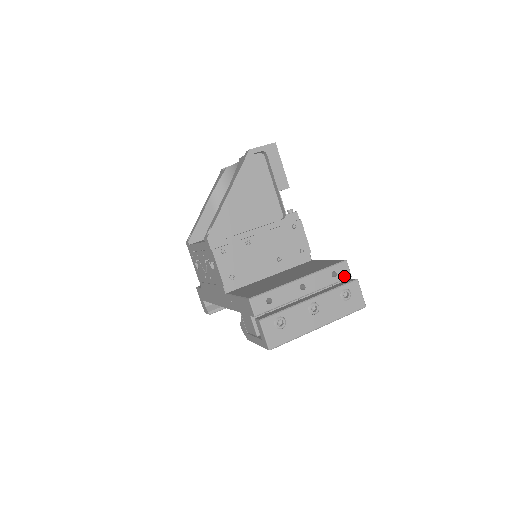
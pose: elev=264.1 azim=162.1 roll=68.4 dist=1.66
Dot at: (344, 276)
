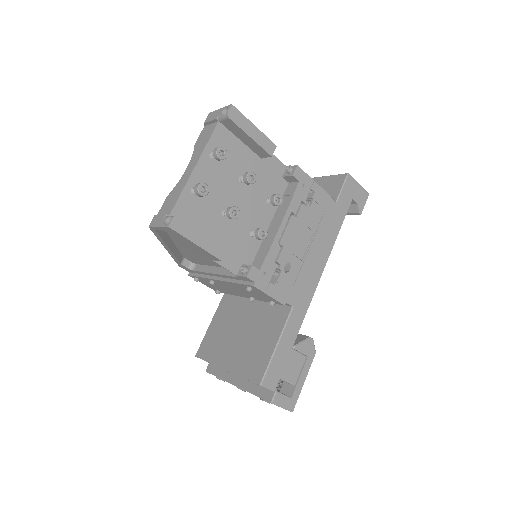
Dot at: occluded
